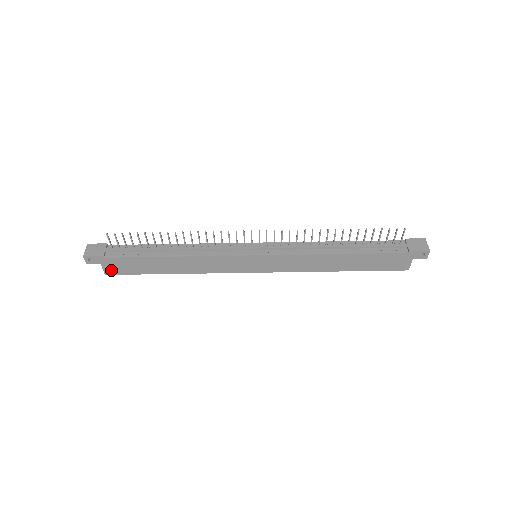
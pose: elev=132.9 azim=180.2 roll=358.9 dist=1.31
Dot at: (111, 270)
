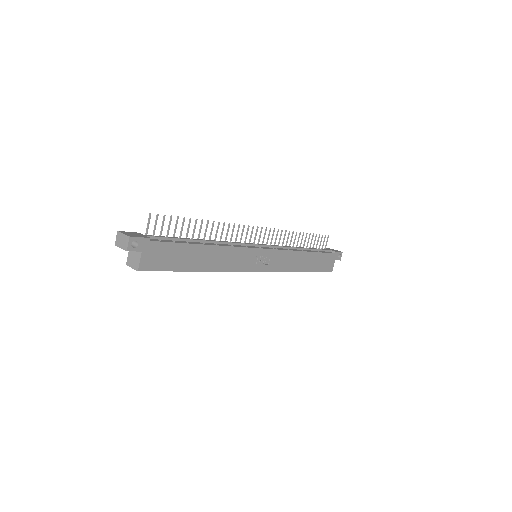
Dot at: (147, 263)
